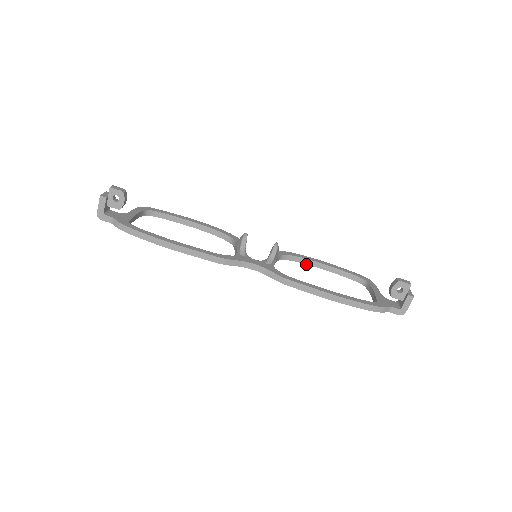
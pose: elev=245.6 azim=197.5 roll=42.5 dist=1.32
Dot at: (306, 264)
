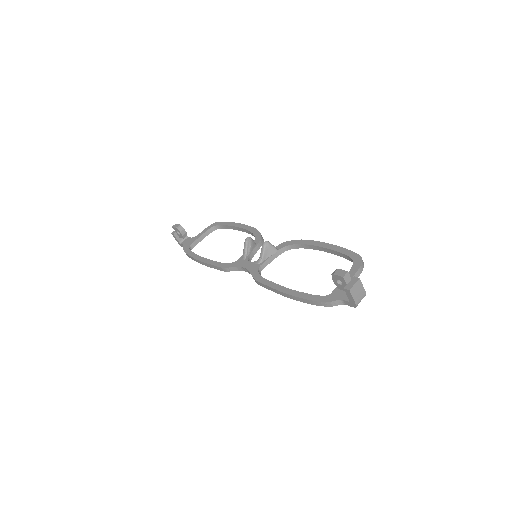
Dot at: occluded
